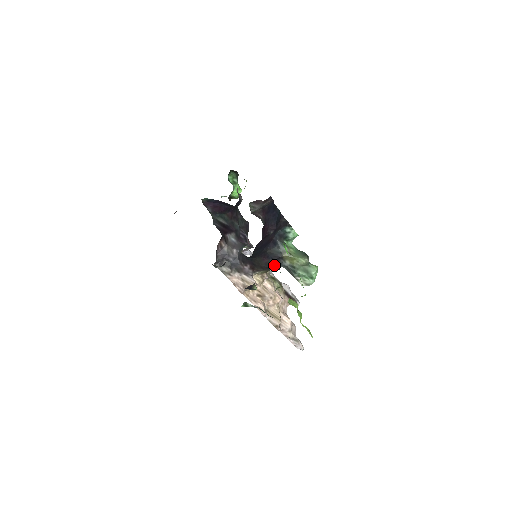
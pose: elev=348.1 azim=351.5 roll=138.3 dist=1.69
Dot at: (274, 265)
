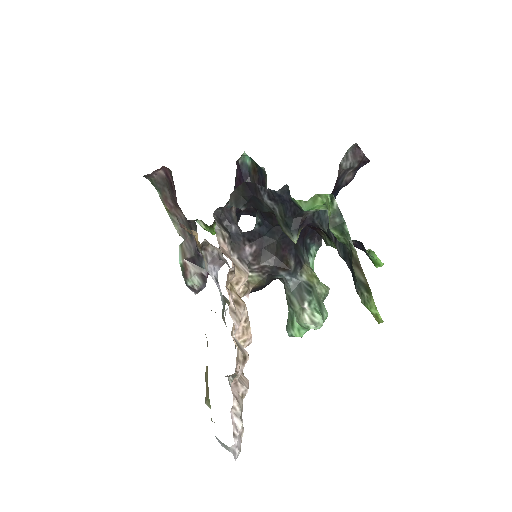
Dot at: (290, 266)
